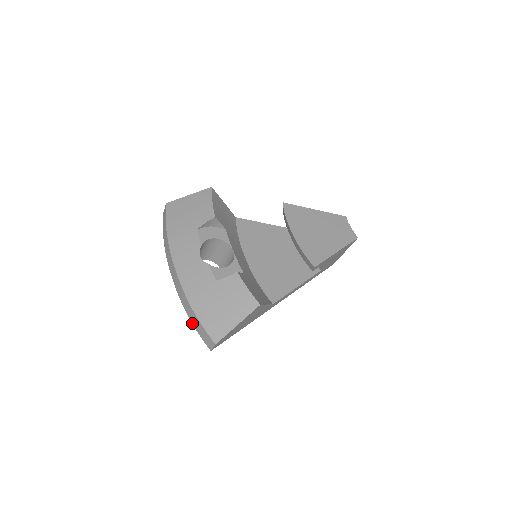
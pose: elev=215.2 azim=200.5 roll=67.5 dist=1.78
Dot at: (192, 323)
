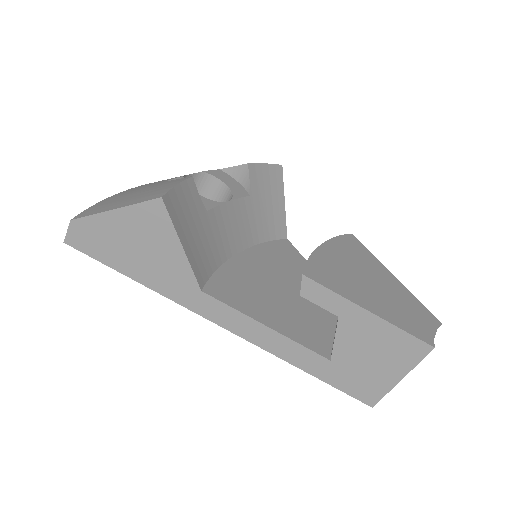
Dot at: occluded
